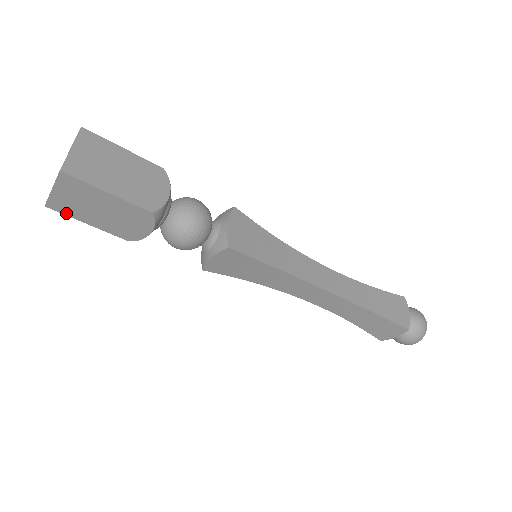
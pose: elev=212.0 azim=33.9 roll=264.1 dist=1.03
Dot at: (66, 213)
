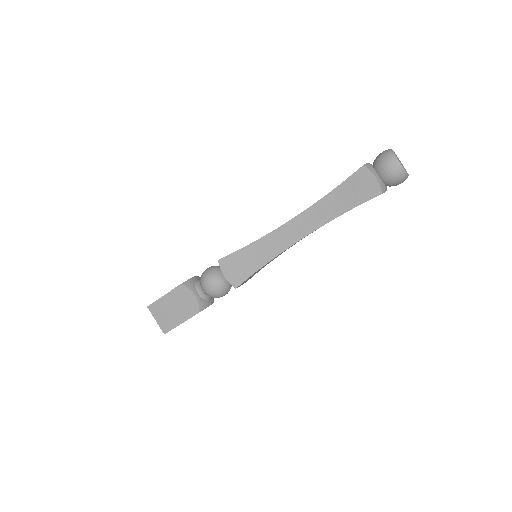
Dot at: occluded
